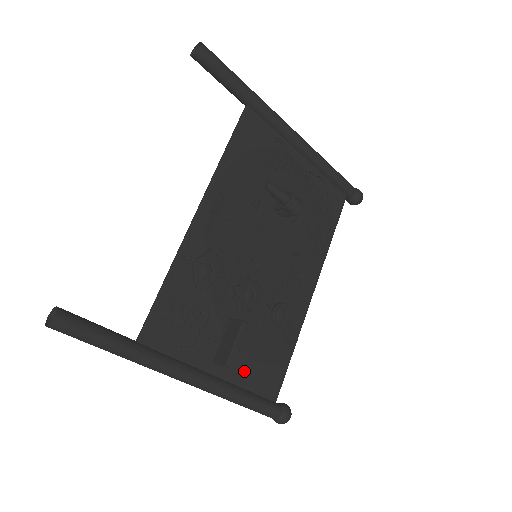
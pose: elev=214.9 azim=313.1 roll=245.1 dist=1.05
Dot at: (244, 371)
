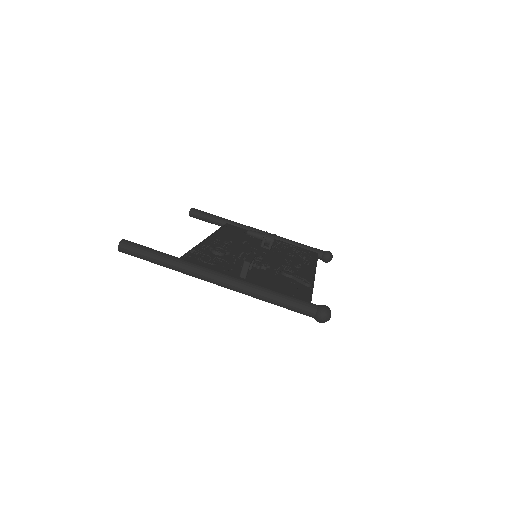
Dot at: (269, 286)
